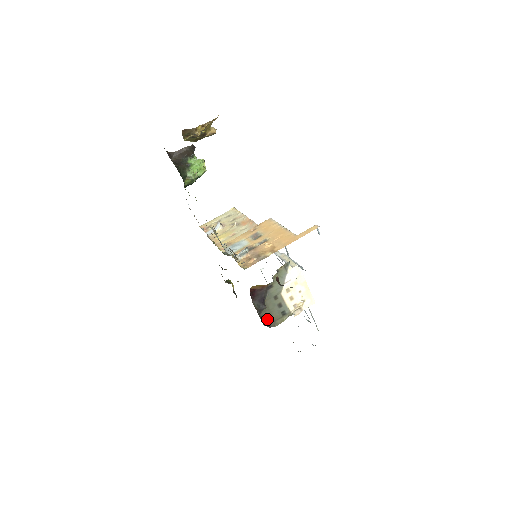
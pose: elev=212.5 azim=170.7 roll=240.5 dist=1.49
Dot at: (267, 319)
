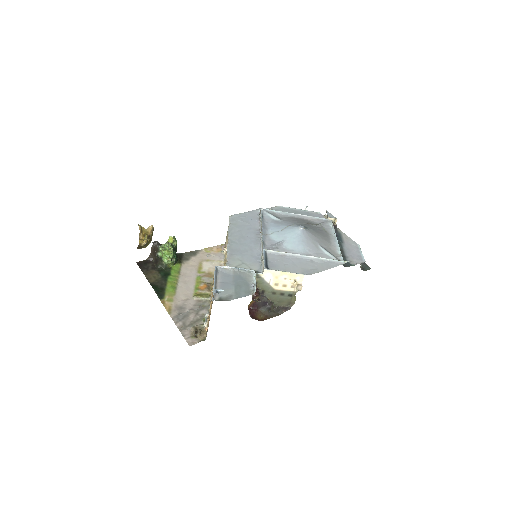
Dot at: (283, 306)
